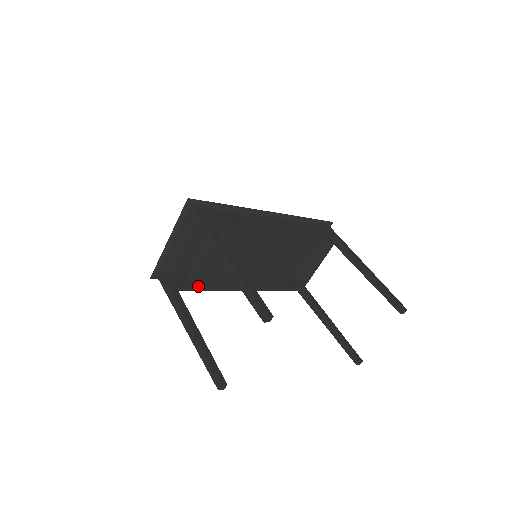
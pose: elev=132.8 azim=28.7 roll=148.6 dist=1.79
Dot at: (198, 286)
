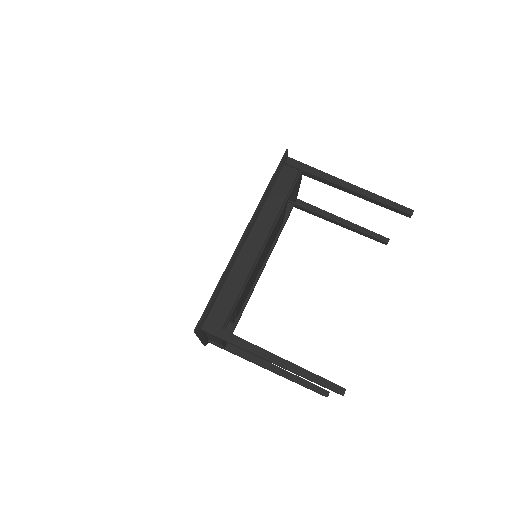
Dot at: (238, 318)
